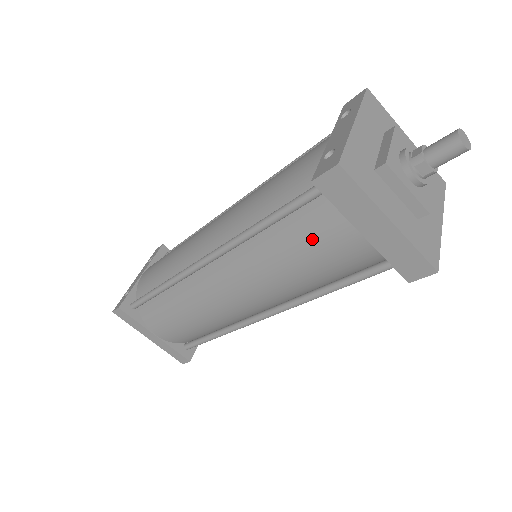
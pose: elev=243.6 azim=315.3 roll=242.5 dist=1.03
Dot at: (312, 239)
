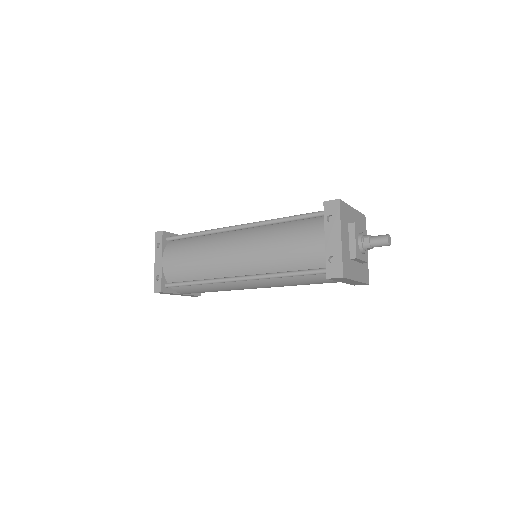
Dot at: (314, 281)
